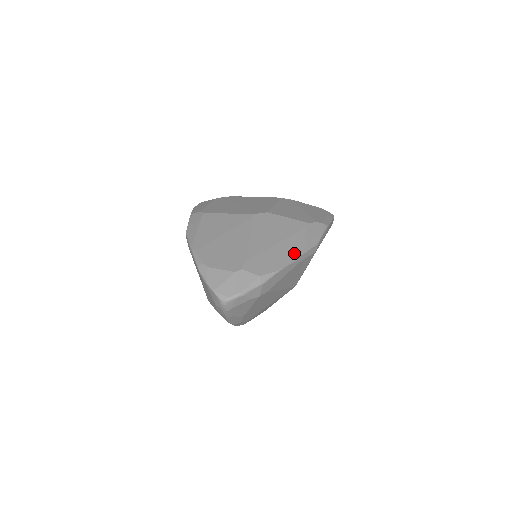
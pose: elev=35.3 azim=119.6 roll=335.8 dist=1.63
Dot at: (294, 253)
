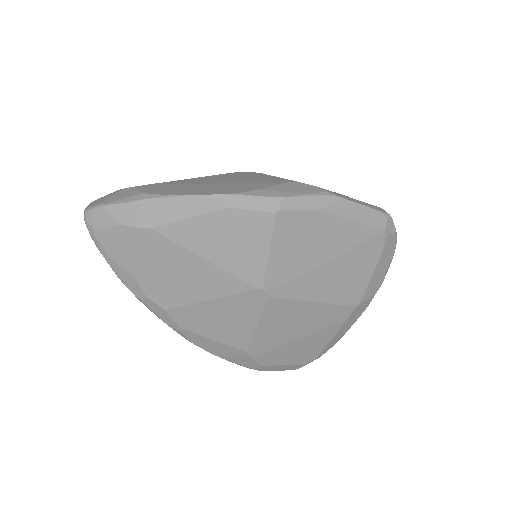
Dot at: (223, 191)
